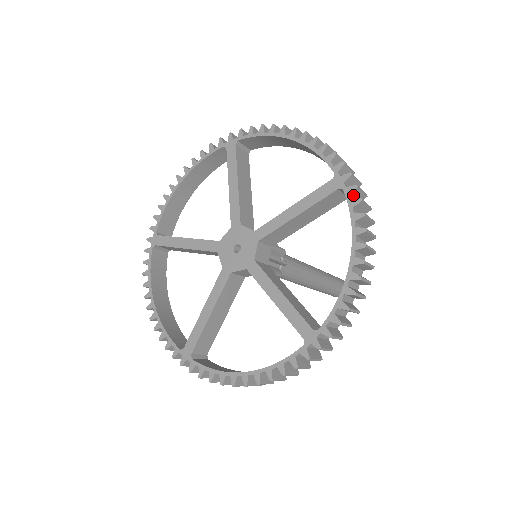
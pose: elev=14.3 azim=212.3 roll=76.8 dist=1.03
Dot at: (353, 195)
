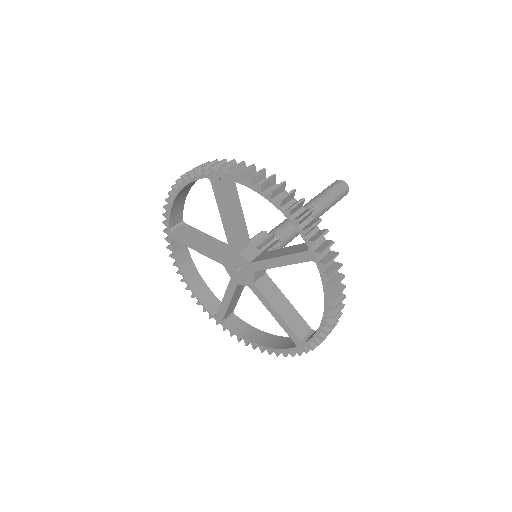
Dot at: (325, 265)
